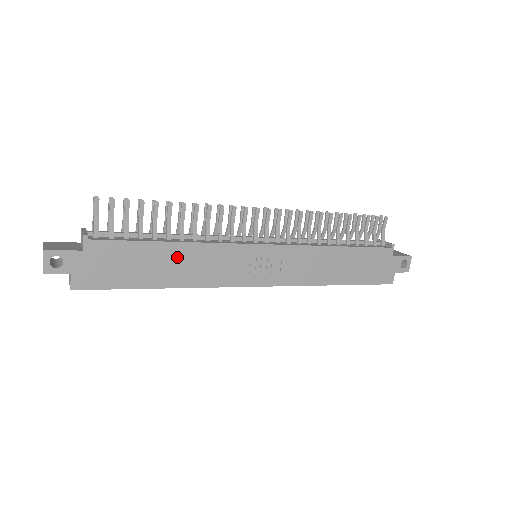
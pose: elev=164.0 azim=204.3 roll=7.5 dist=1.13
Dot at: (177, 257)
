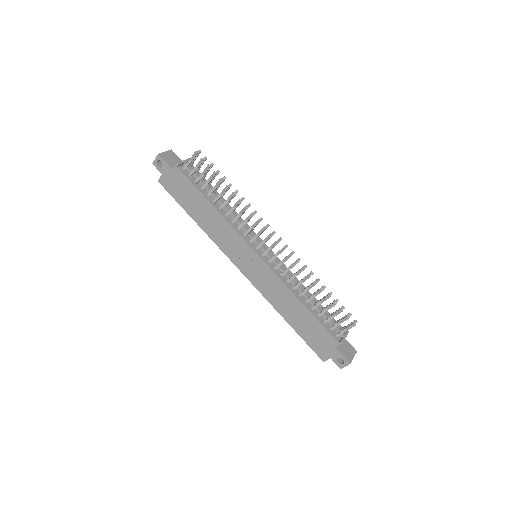
Dot at: (210, 214)
